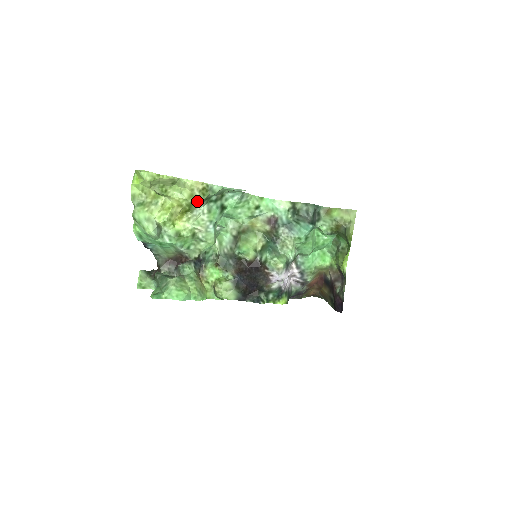
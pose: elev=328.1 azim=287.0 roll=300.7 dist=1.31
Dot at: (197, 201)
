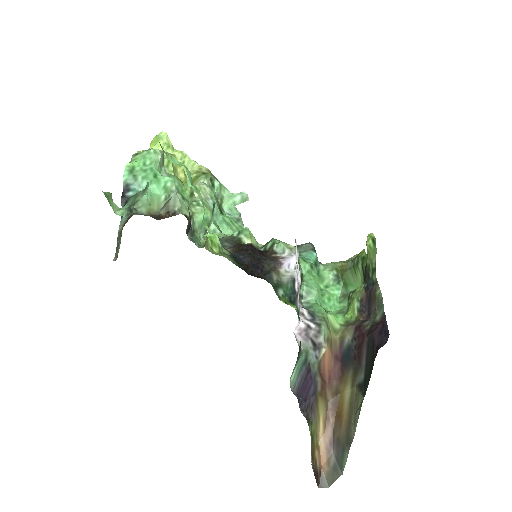
Dot at: (203, 175)
